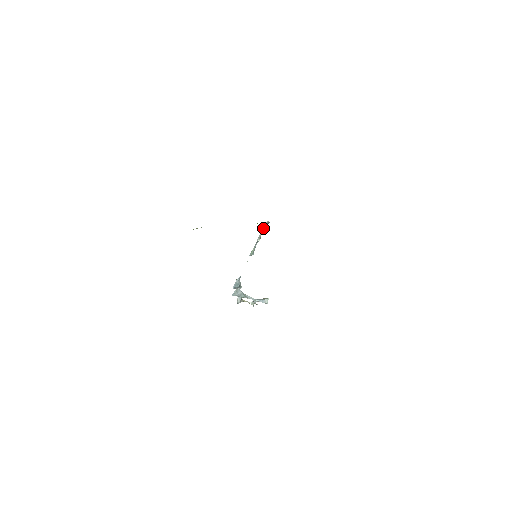
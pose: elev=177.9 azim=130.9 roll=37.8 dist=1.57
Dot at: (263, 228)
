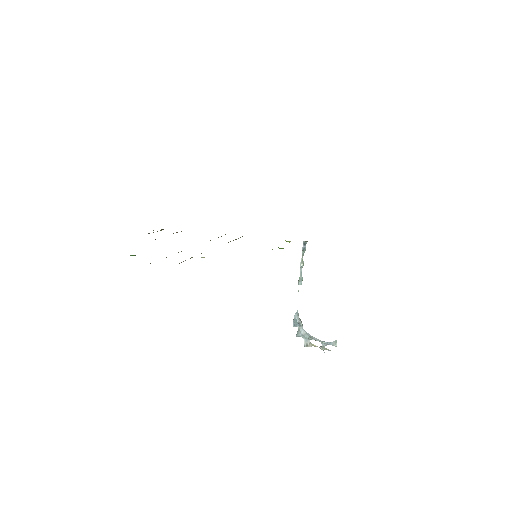
Dot at: (302, 250)
